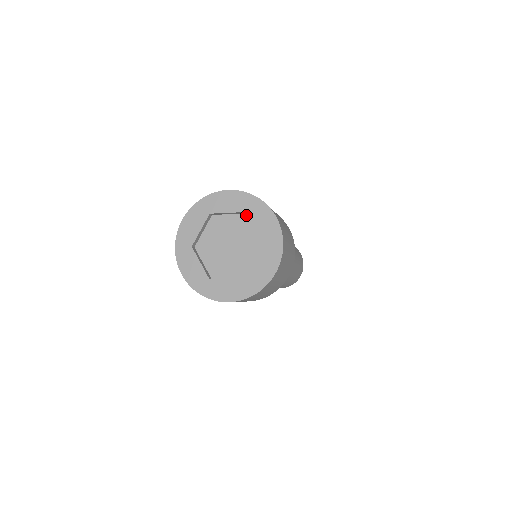
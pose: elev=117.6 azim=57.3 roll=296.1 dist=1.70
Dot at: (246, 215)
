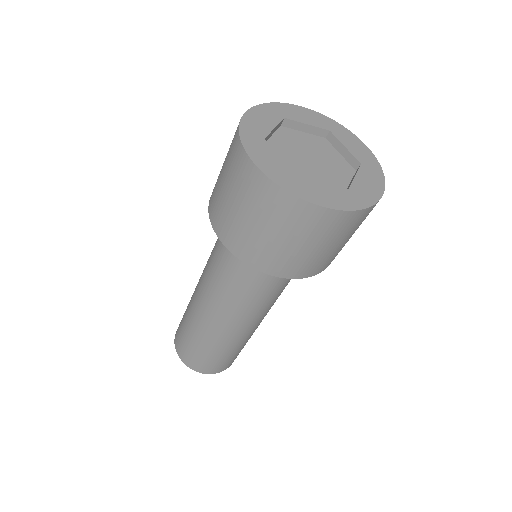
Dot at: (353, 170)
